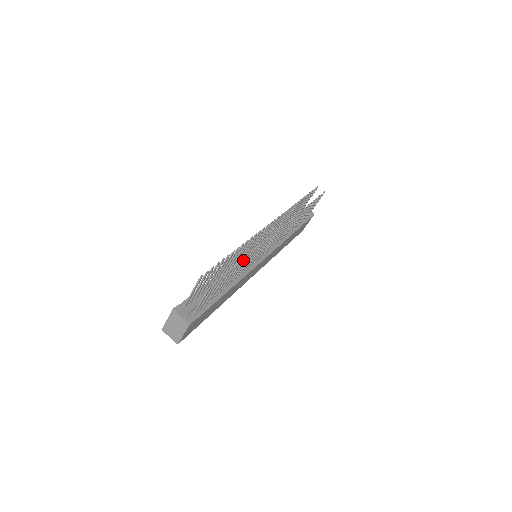
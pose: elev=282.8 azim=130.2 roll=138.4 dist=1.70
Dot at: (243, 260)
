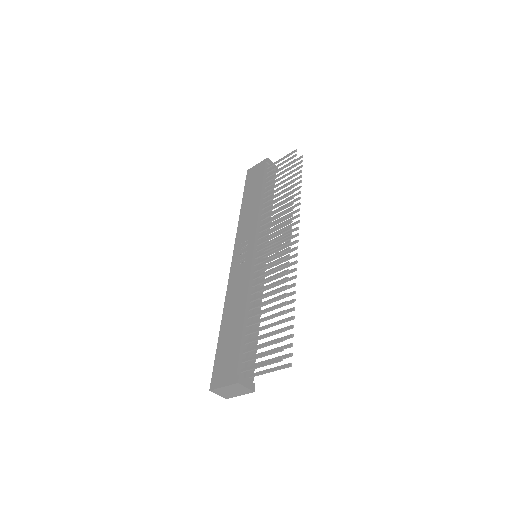
Dot at: (288, 304)
